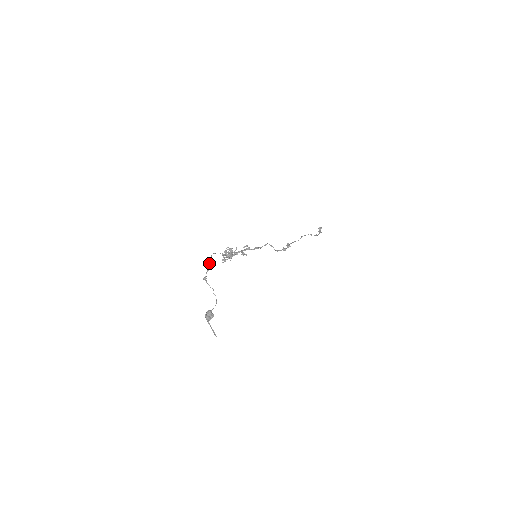
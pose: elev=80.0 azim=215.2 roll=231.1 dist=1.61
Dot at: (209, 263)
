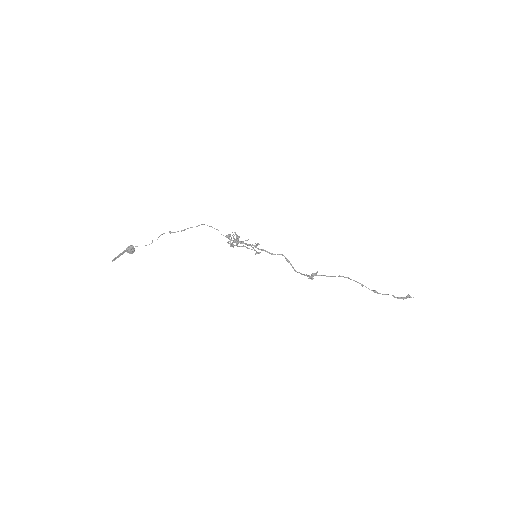
Dot at: (191, 227)
